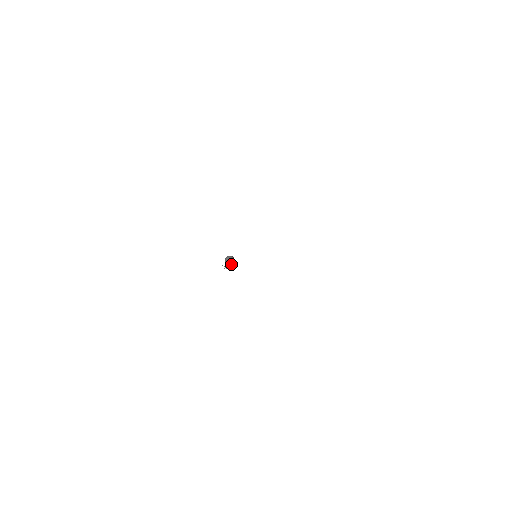
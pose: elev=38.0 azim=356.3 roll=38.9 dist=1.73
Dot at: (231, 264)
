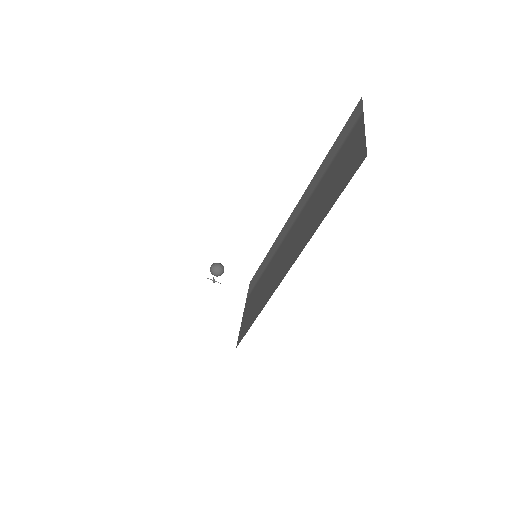
Dot at: (221, 274)
